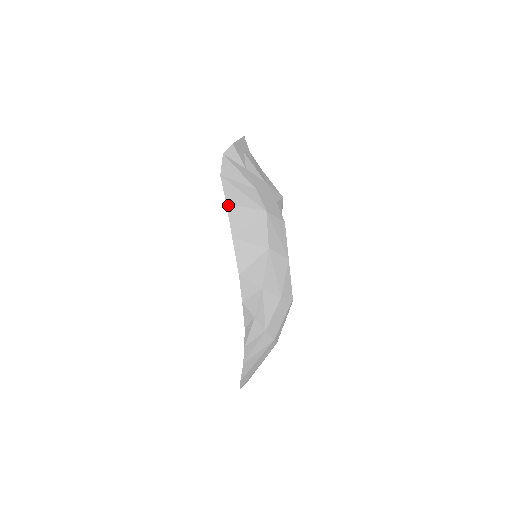
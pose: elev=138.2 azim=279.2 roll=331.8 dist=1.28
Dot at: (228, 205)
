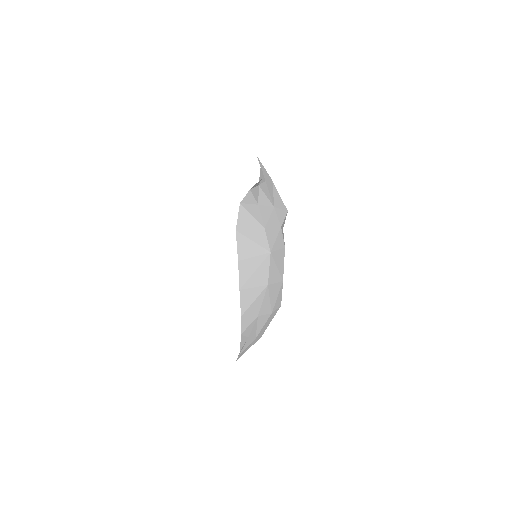
Dot at: (239, 261)
